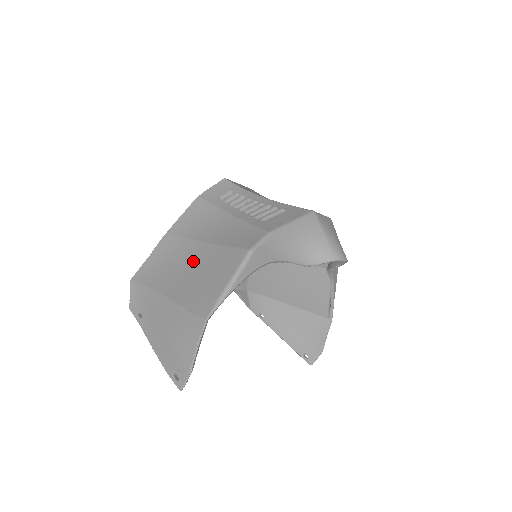
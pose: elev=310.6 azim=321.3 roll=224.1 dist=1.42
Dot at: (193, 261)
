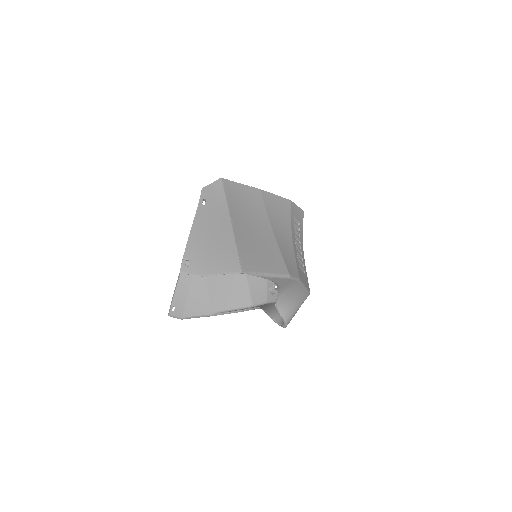
Dot at: (259, 229)
